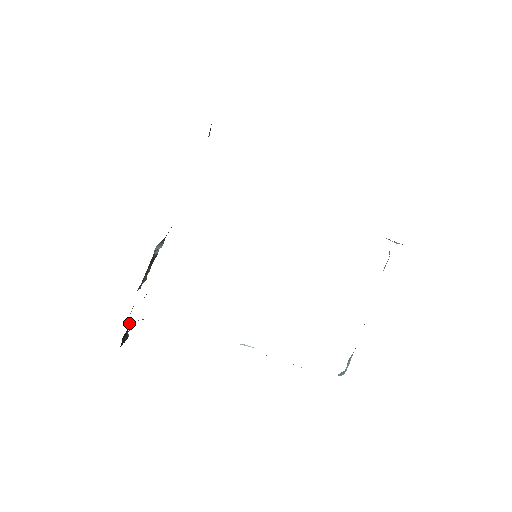
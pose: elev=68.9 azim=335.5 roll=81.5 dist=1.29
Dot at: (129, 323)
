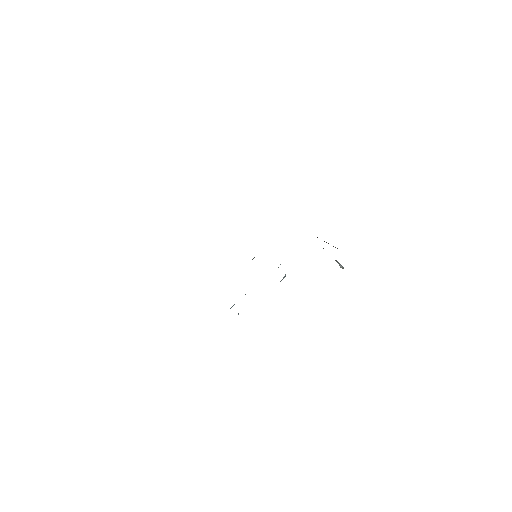
Dot at: occluded
